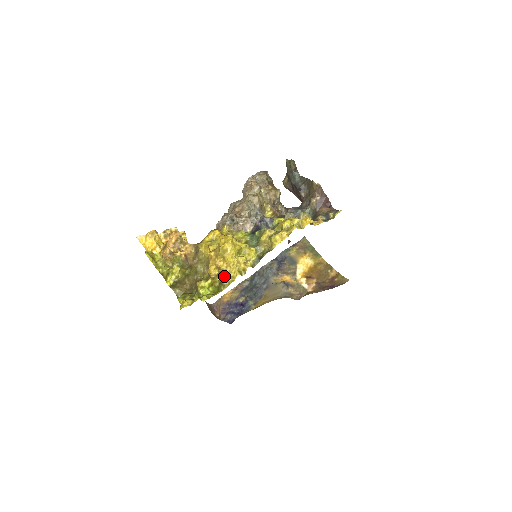
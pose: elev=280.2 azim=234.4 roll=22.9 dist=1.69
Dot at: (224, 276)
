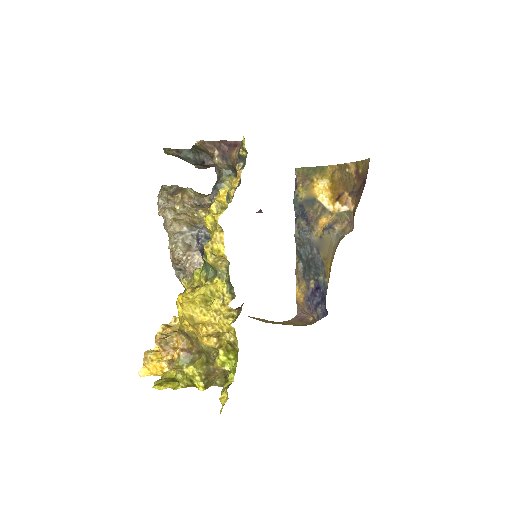
Dot at: (224, 335)
